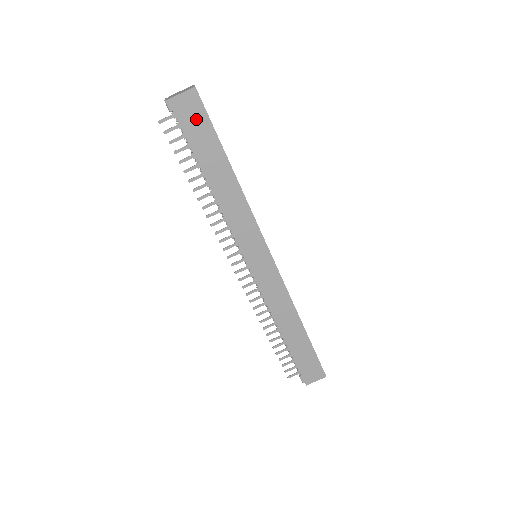
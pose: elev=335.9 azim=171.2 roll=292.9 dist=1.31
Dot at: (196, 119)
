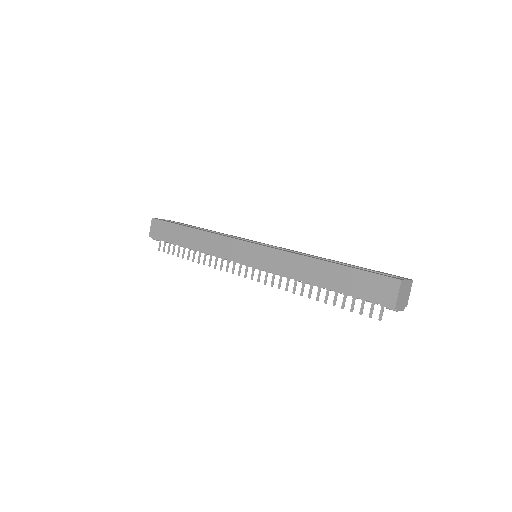
Dot at: (162, 229)
